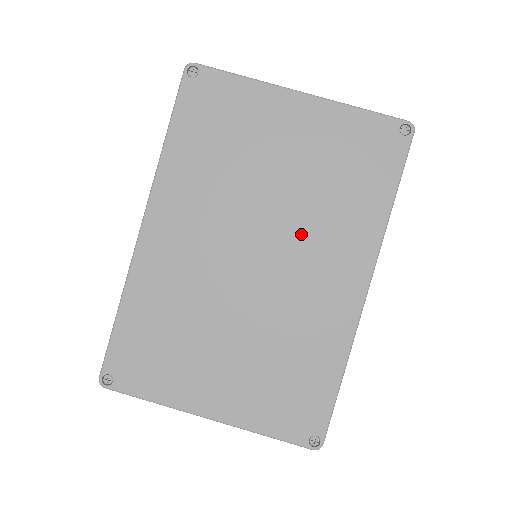
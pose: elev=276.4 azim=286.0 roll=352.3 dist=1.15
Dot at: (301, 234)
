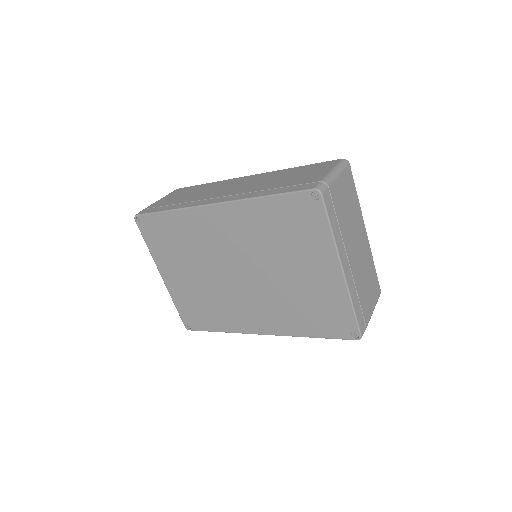
Dot at: (266, 295)
